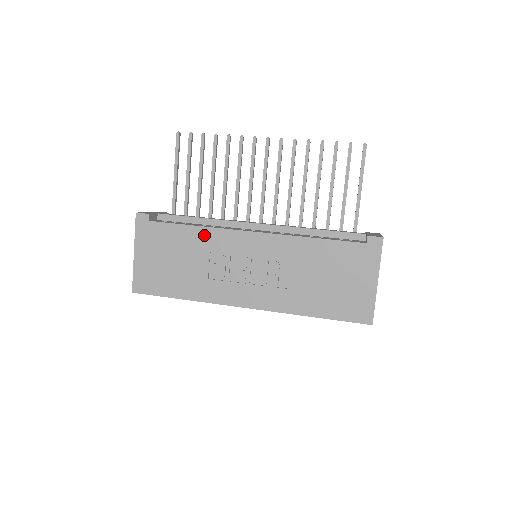
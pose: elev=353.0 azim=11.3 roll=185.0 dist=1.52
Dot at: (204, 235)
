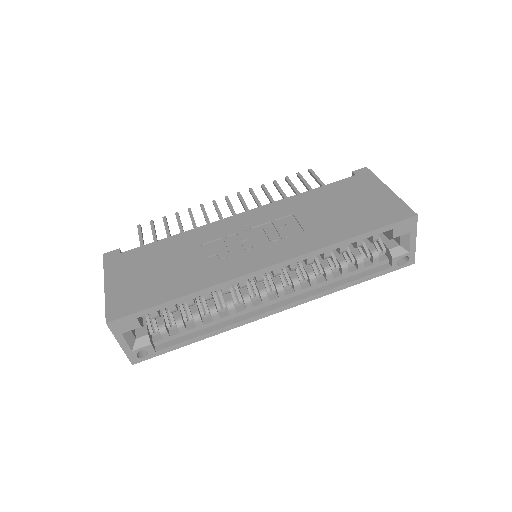
Dot at: (189, 236)
